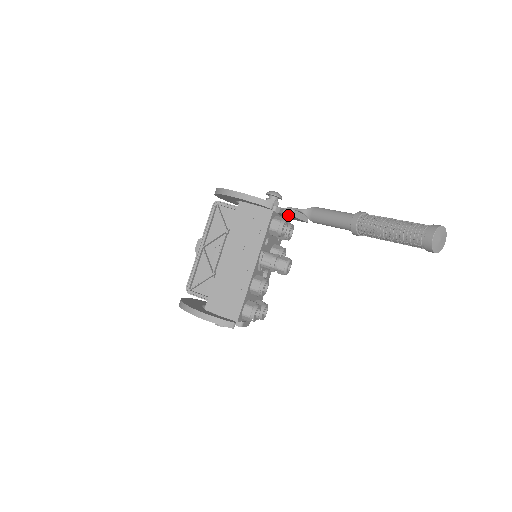
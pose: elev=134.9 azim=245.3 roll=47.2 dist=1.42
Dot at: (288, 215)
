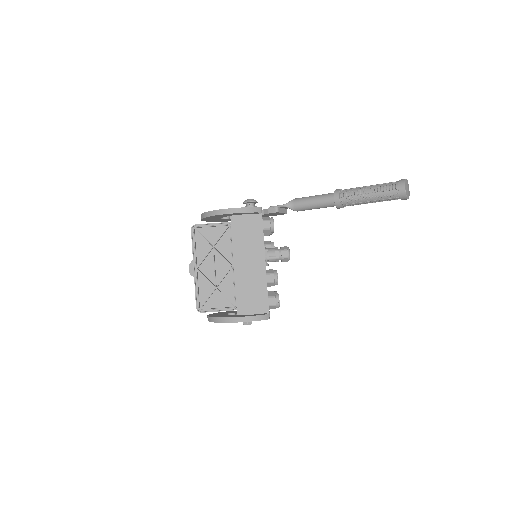
Dot at: (273, 213)
